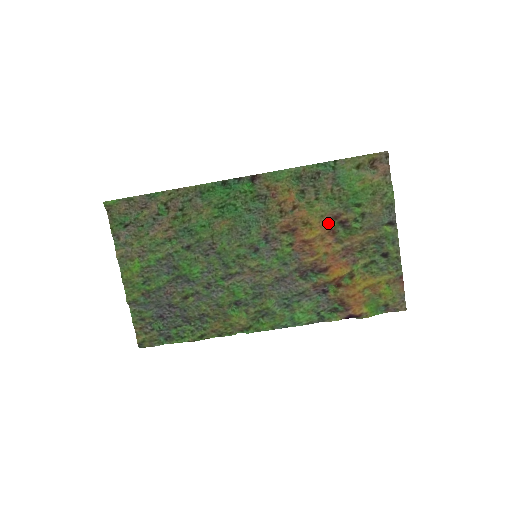
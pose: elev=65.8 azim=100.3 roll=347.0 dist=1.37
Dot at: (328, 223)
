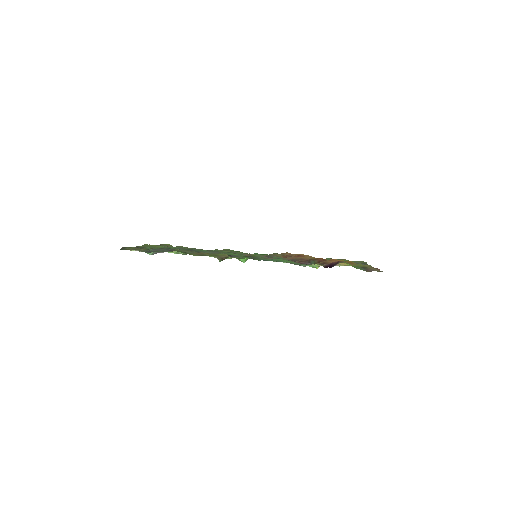
Dot at: occluded
